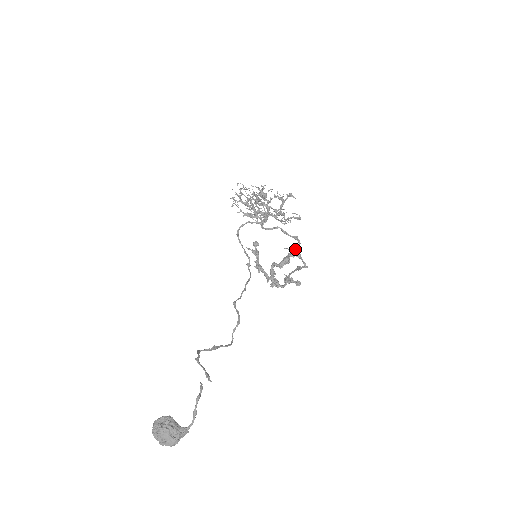
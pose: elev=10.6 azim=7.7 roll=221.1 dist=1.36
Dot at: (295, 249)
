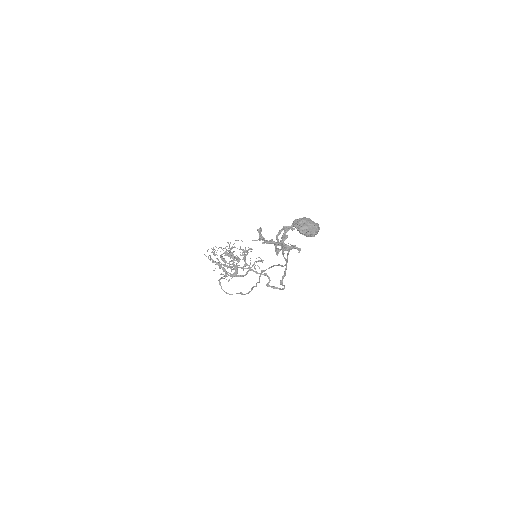
Dot at: (268, 285)
